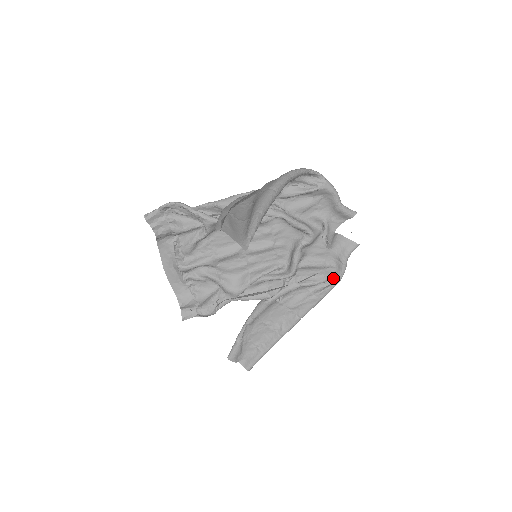
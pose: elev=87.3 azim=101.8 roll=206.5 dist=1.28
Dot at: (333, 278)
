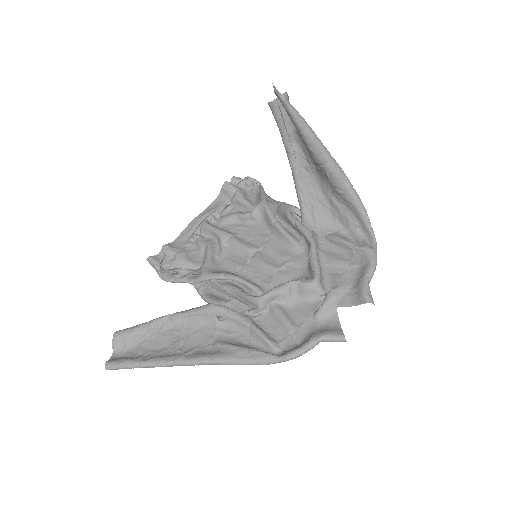
Dot at: (284, 352)
